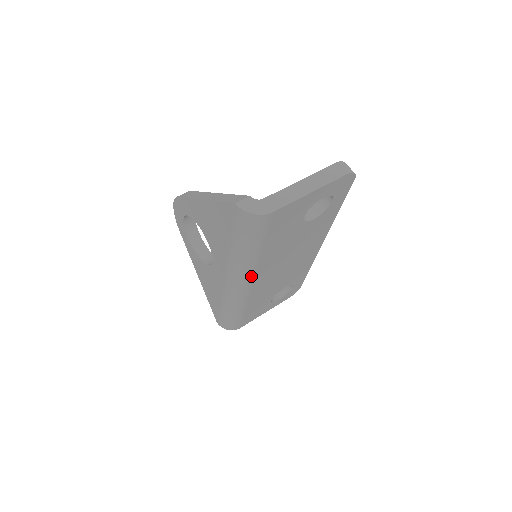
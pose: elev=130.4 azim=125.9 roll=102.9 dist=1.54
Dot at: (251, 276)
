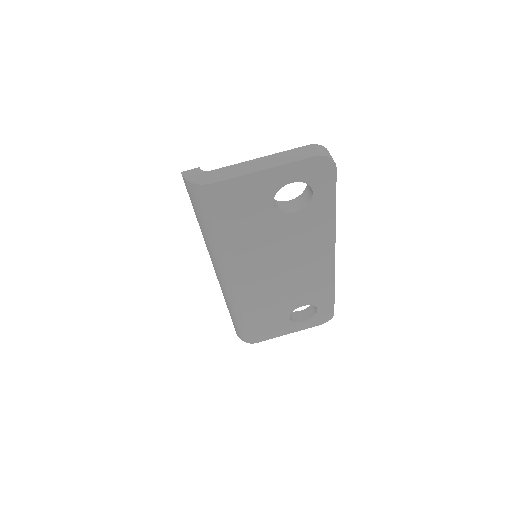
Dot at: (232, 269)
